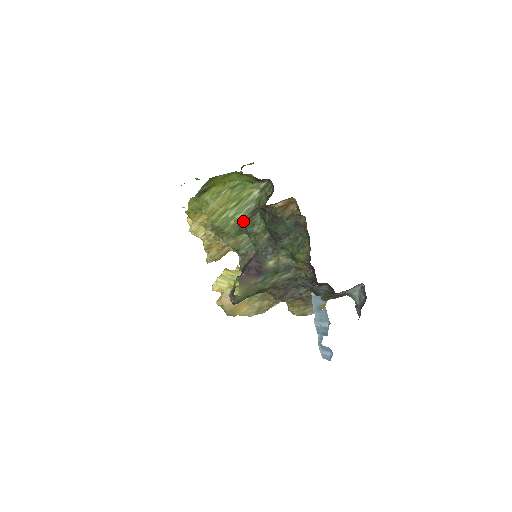
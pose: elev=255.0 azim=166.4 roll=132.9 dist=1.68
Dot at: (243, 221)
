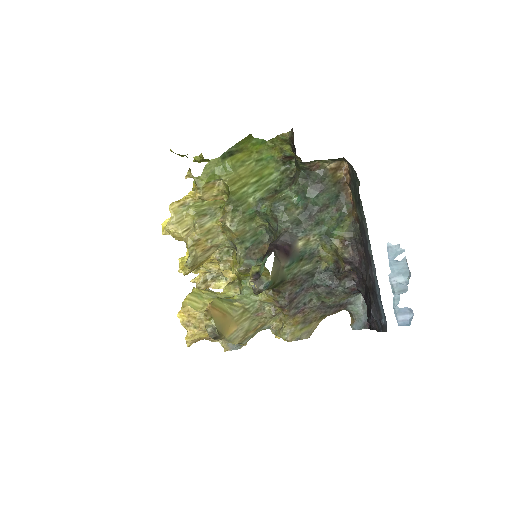
Dot at: (264, 199)
